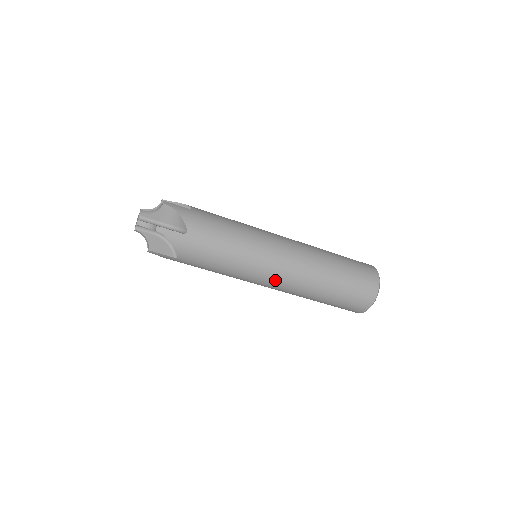
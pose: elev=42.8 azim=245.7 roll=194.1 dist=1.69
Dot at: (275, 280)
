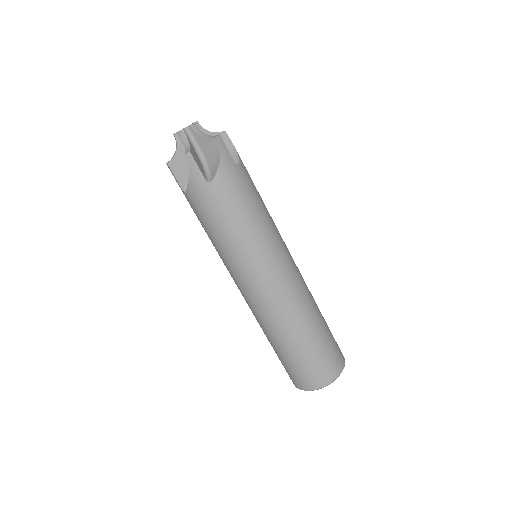
Dot at: (248, 292)
